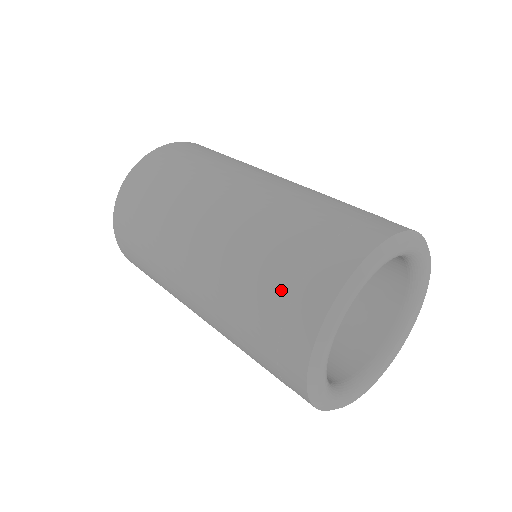
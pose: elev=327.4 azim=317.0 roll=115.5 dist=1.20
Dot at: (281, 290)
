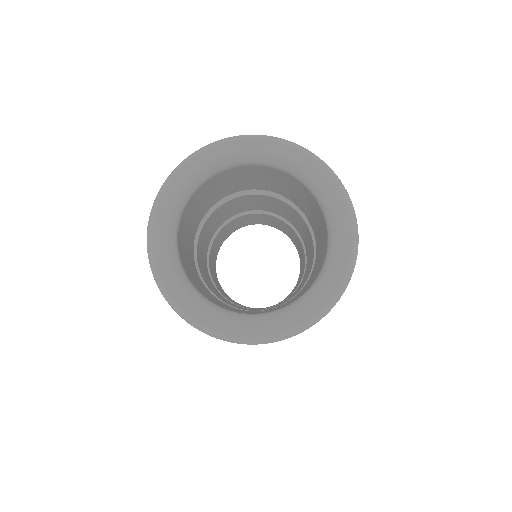
Dot at: occluded
